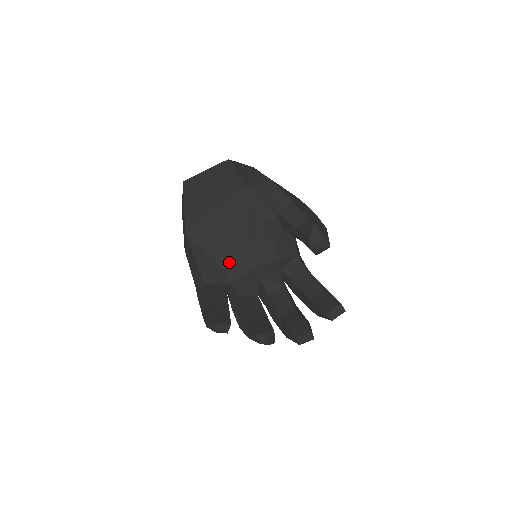
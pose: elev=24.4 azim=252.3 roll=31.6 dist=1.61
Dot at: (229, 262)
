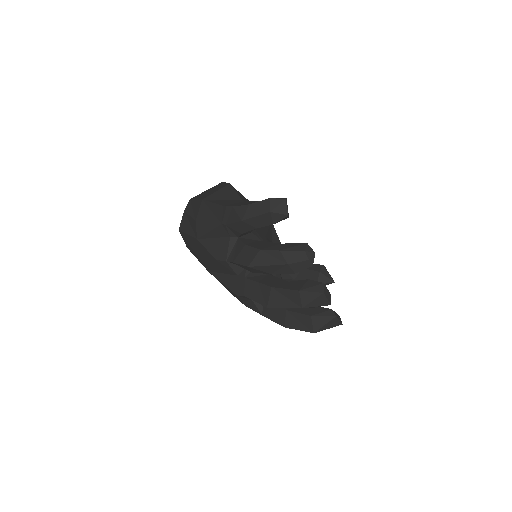
Dot at: occluded
